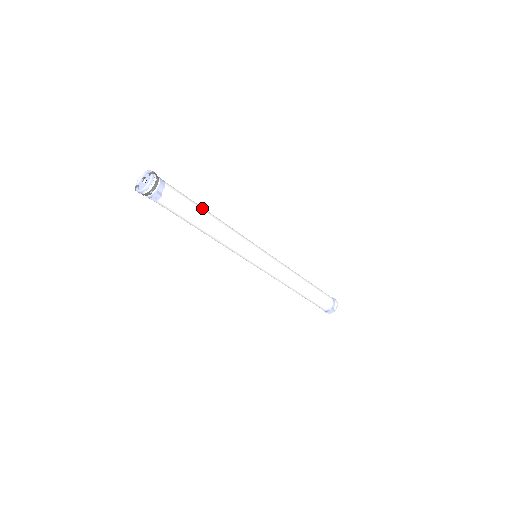
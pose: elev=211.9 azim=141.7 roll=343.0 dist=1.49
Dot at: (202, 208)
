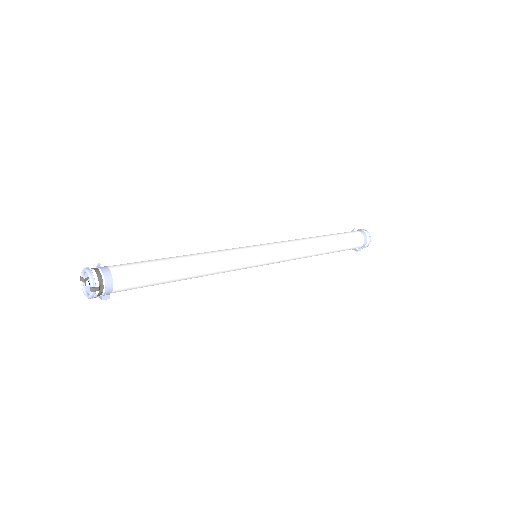
Dot at: (171, 274)
